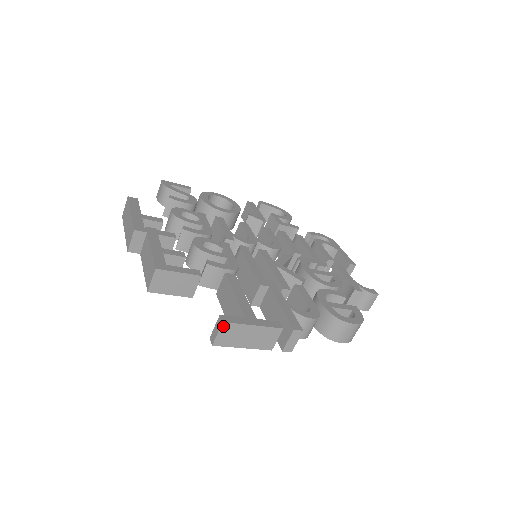
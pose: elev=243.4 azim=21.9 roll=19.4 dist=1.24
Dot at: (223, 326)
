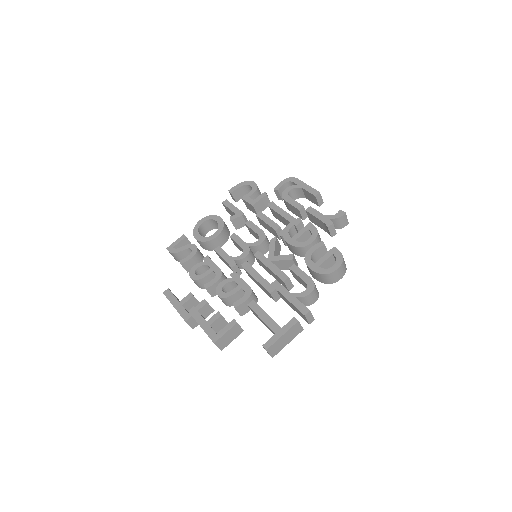
Dot at: (268, 350)
